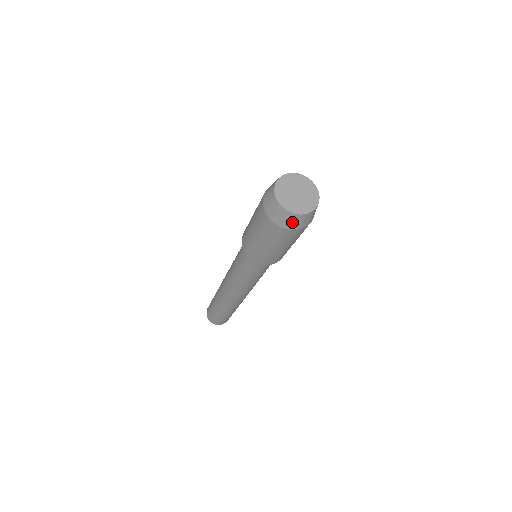
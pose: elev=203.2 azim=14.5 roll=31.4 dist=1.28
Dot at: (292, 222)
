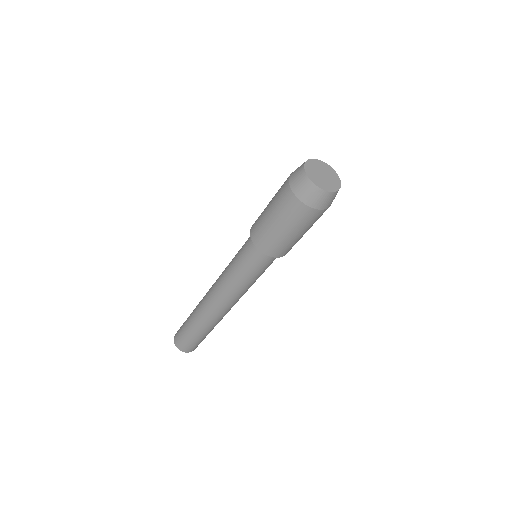
Dot at: (306, 192)
